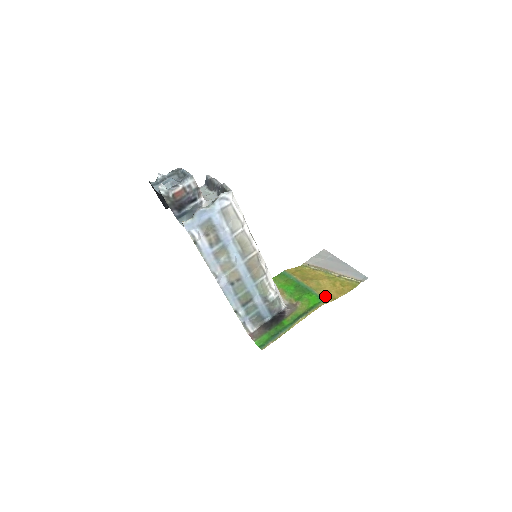
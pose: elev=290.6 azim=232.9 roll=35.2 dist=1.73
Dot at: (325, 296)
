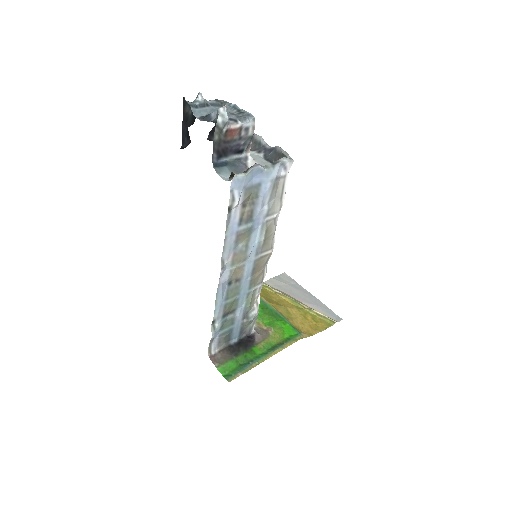
Dot at: (299, 328)
